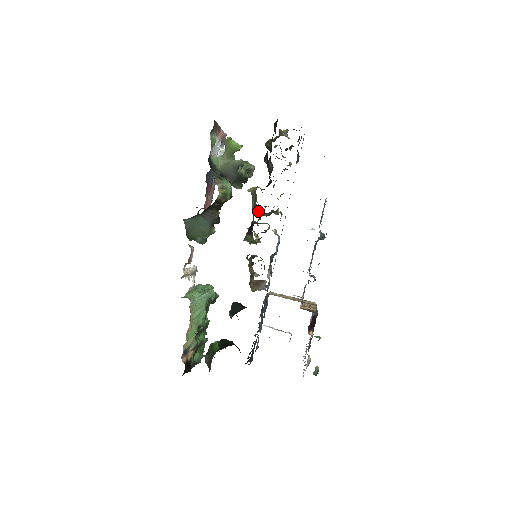
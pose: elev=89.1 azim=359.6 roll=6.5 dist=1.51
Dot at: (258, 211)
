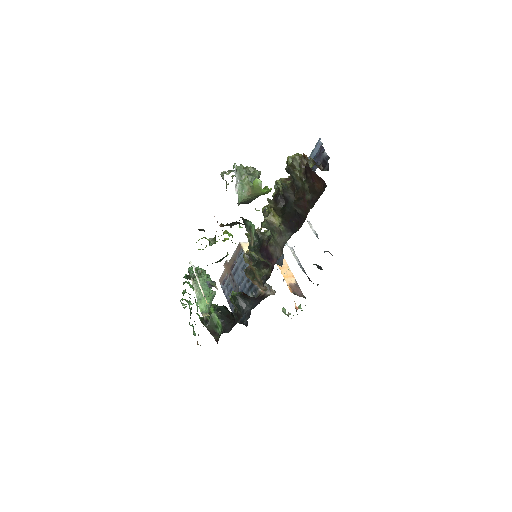
Dot at: occluded
